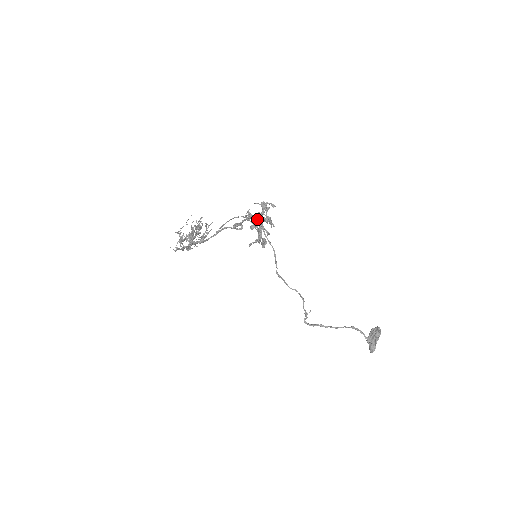
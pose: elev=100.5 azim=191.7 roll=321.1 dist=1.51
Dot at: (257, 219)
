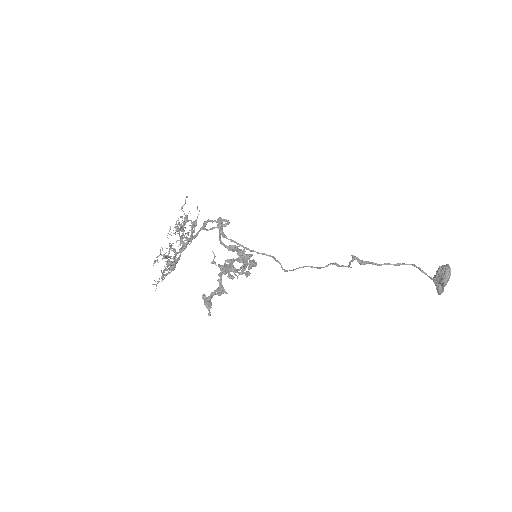
Dot at: occluded
